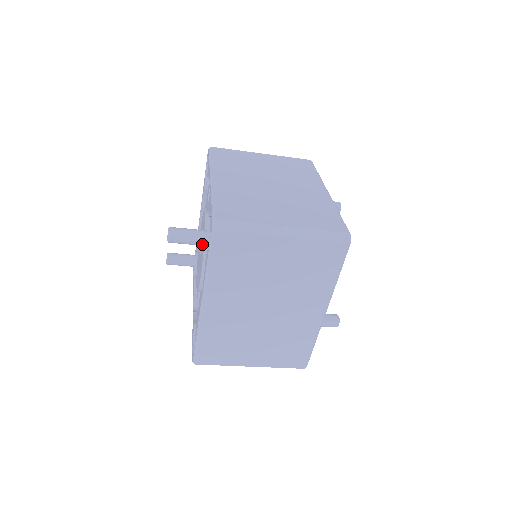
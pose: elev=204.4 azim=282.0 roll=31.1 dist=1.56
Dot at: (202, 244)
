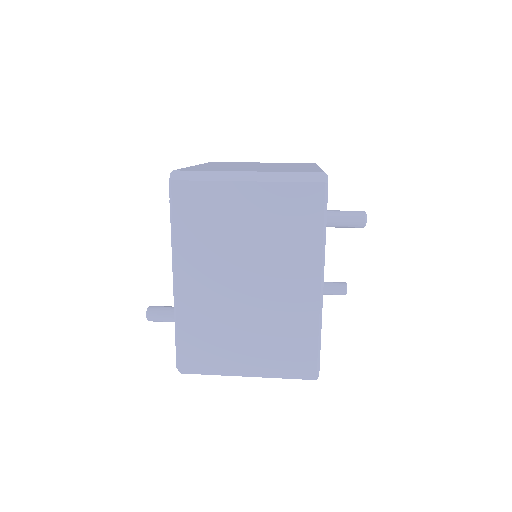
Dot at: occluded
